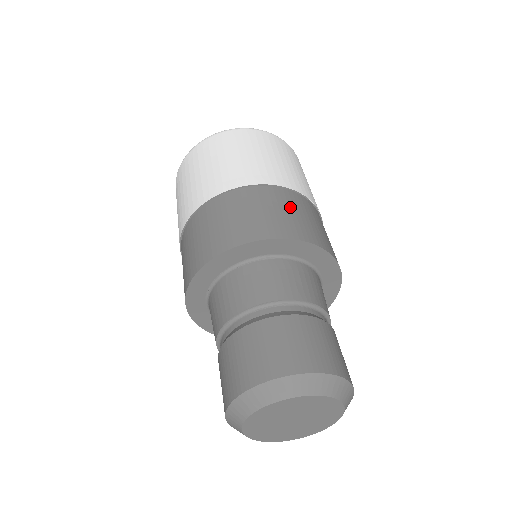
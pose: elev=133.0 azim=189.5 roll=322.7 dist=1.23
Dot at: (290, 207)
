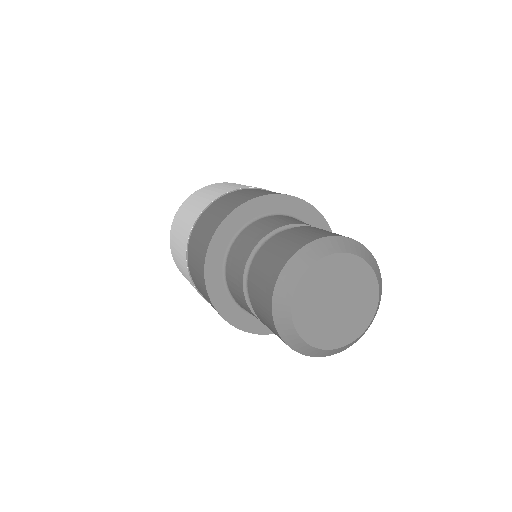
Dot at: occluded
